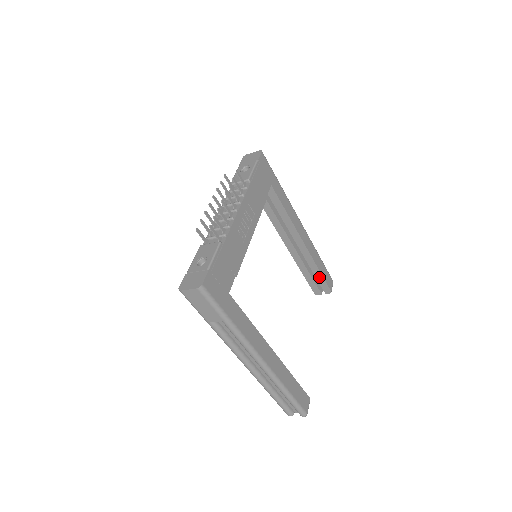
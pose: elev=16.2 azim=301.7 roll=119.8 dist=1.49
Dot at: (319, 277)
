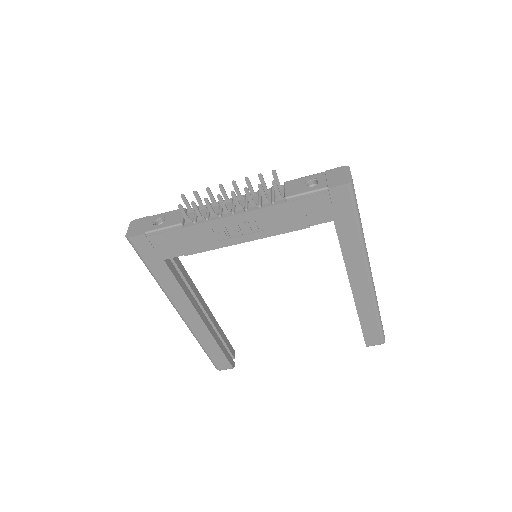
Dot at: occluded
